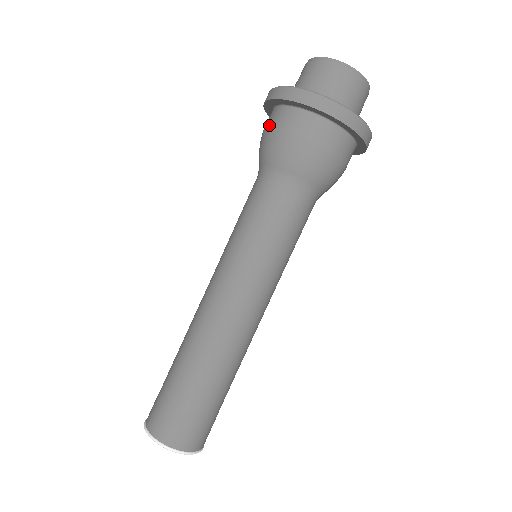
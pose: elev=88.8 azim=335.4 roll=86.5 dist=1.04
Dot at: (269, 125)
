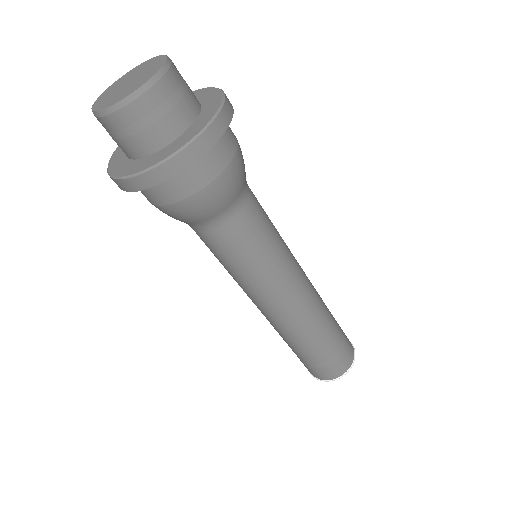
Dot at: (172, 199)
